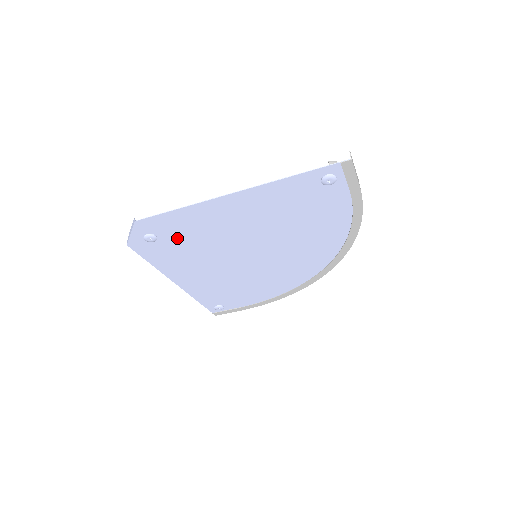
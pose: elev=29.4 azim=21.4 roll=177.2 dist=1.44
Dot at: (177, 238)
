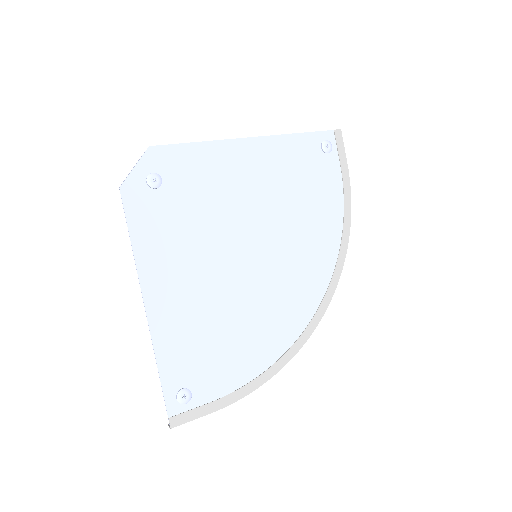
Dot at: (182, 192)
